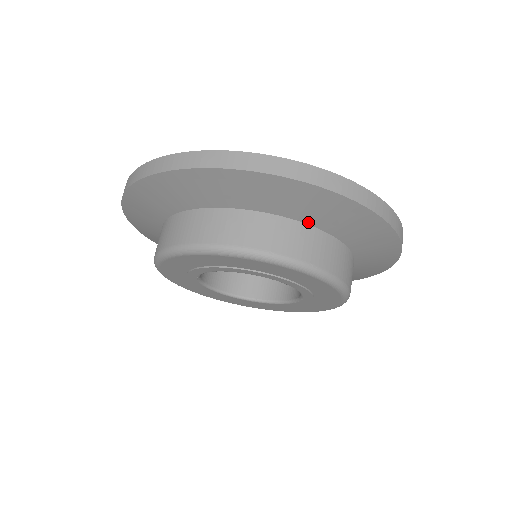
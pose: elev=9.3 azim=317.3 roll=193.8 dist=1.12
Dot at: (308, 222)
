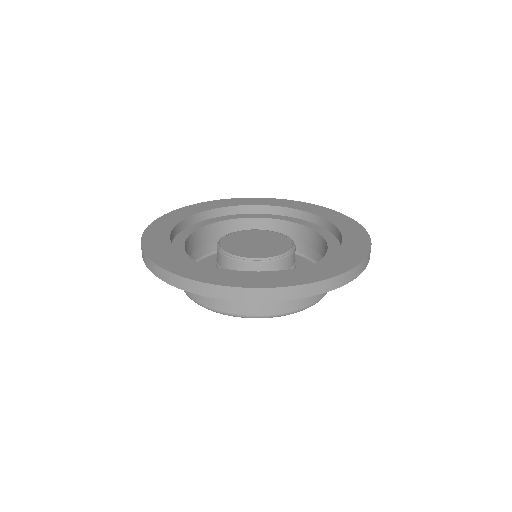
Dot at: occluded
